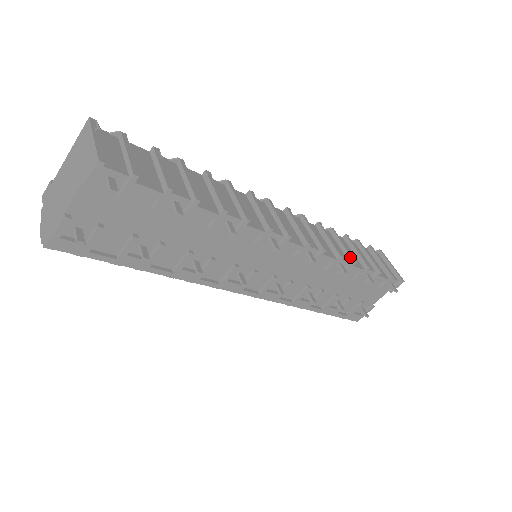
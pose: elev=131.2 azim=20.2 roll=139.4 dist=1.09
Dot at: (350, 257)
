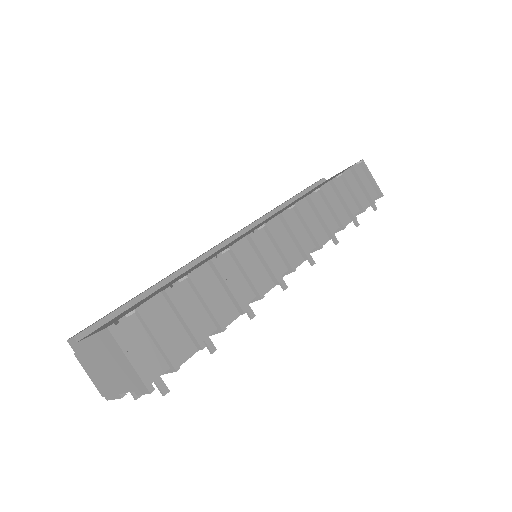
Dot at: (340, 224)
